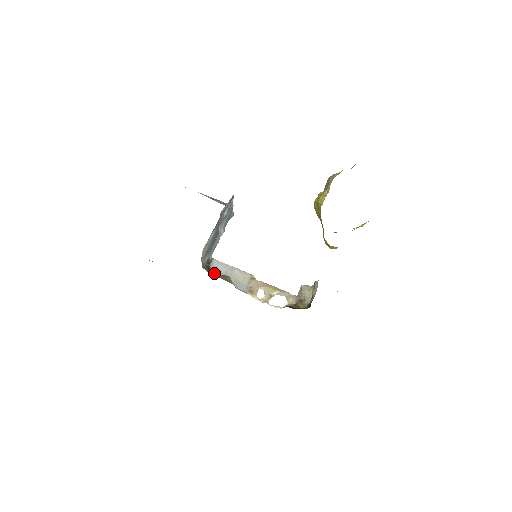
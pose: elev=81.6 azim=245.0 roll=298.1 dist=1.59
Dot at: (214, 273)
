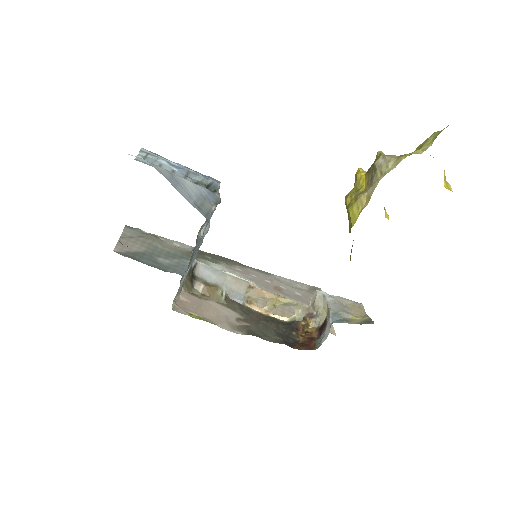
Dot at: (199, 286)
